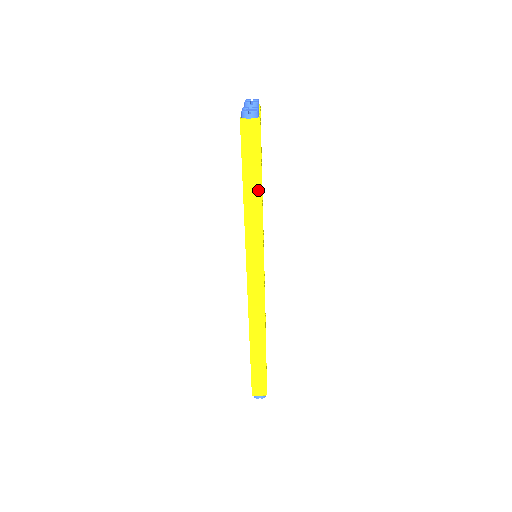
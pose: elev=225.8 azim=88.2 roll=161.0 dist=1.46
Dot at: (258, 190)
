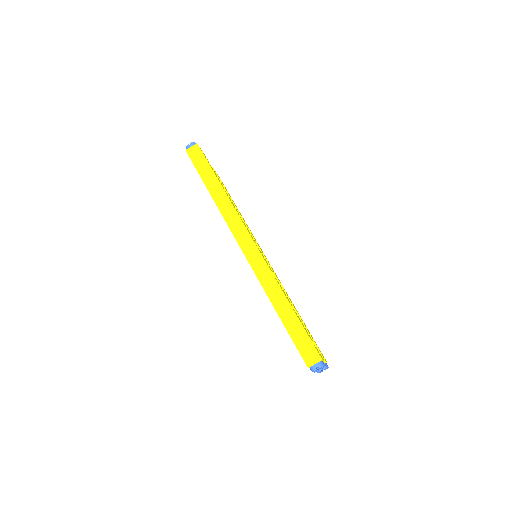
Dot at: (216, 182)
